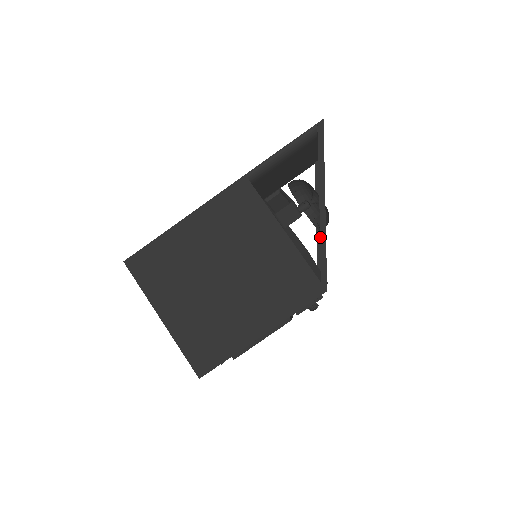
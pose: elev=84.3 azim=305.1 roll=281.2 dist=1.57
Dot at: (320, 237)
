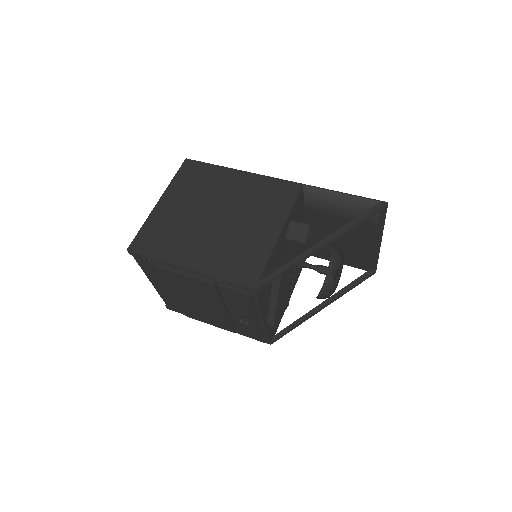
Dot at: (295, 257)
